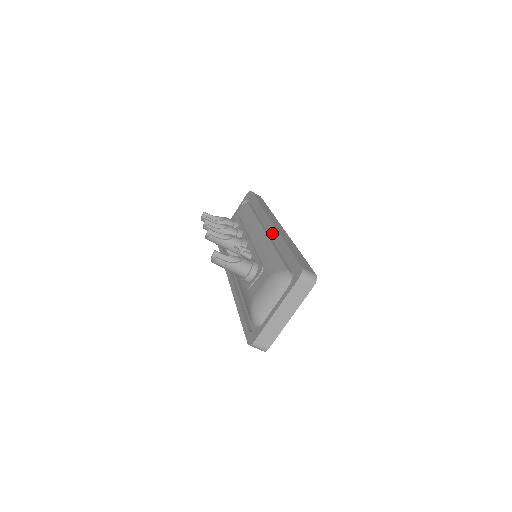
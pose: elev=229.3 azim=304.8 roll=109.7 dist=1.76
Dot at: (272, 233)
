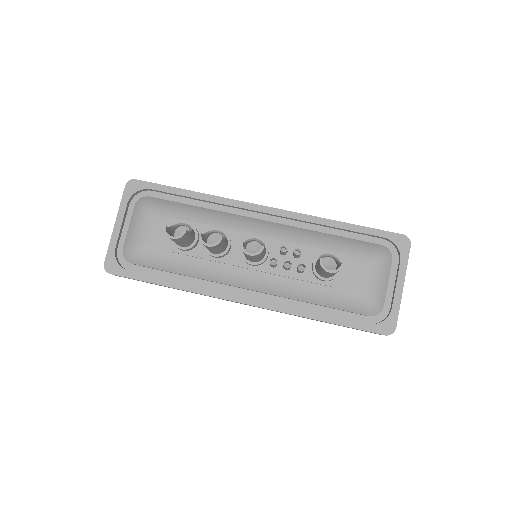
Dot at: (280, 220)
